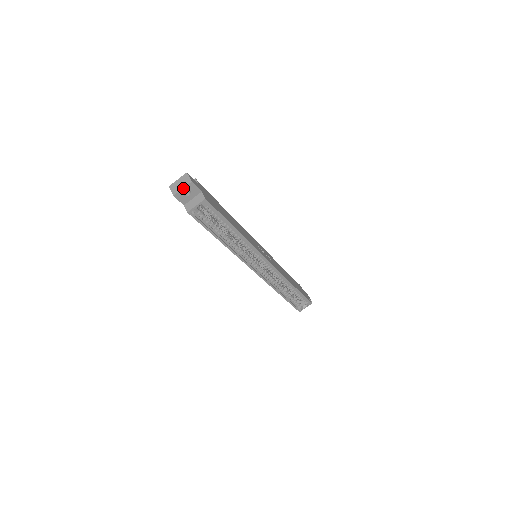
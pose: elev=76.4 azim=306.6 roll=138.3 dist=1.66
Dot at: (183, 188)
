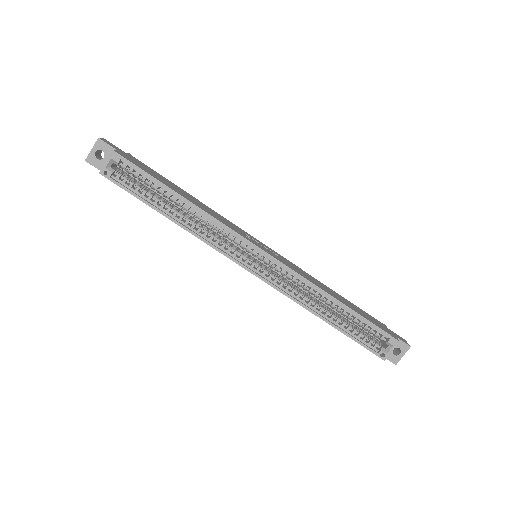
Dot at: (92, 148)
